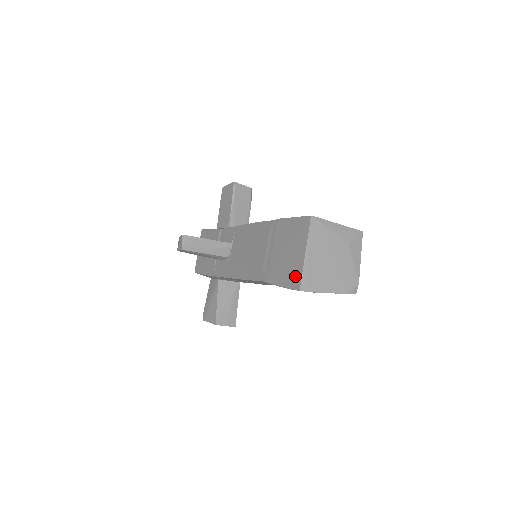
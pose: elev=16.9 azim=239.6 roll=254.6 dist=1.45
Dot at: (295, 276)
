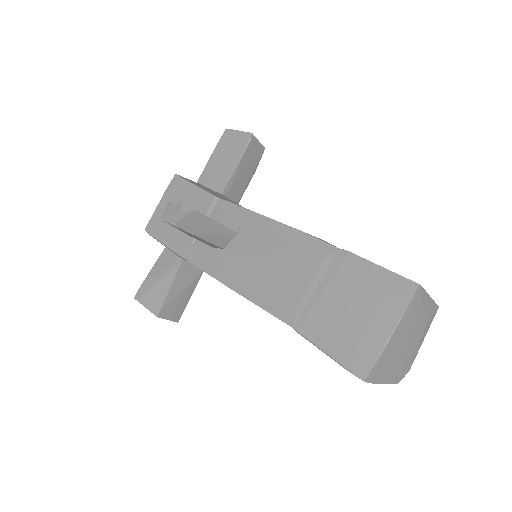
Dot at: (361, 355)
